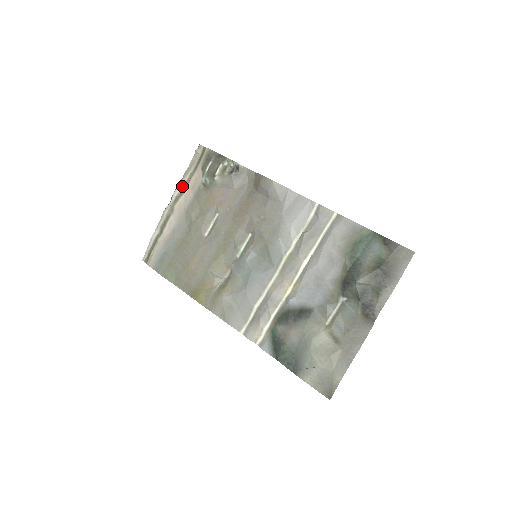
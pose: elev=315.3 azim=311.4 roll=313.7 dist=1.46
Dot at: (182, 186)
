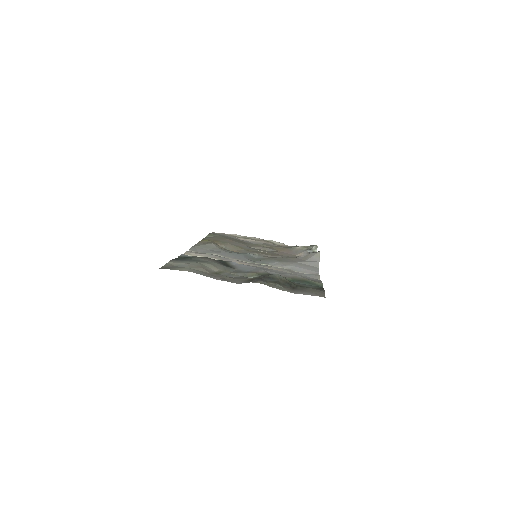
Dot at: (280, 244)
